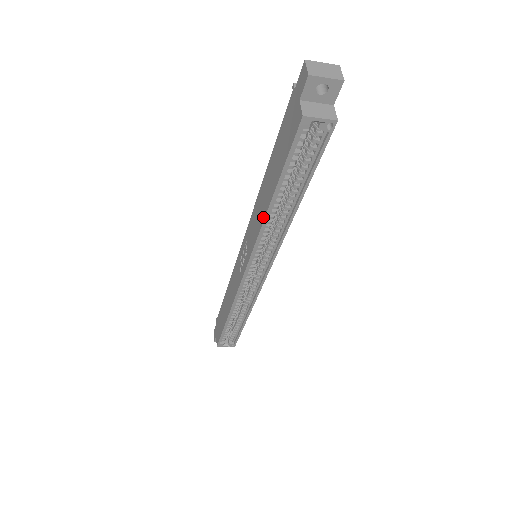
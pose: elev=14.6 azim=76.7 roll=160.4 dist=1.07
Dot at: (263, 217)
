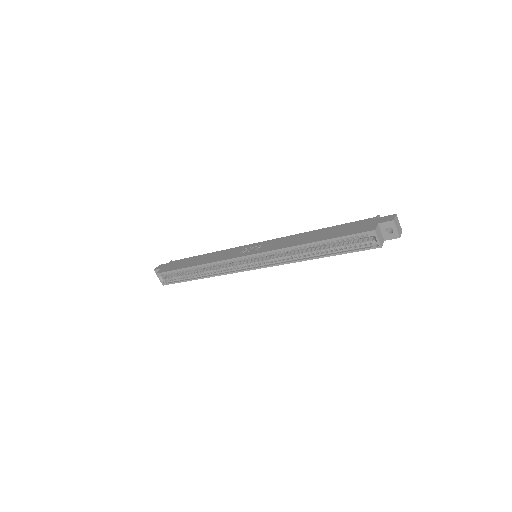
Dot at: (297, 244)
